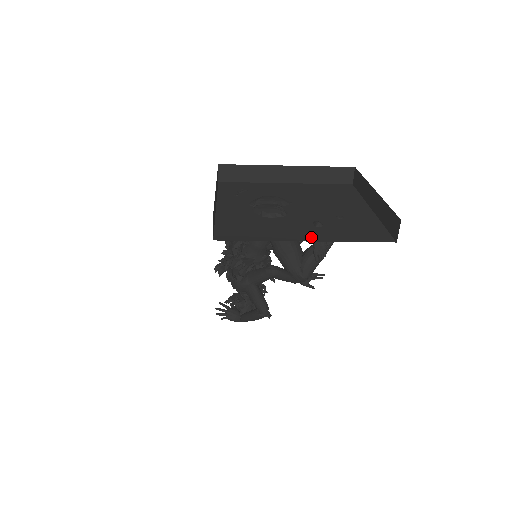
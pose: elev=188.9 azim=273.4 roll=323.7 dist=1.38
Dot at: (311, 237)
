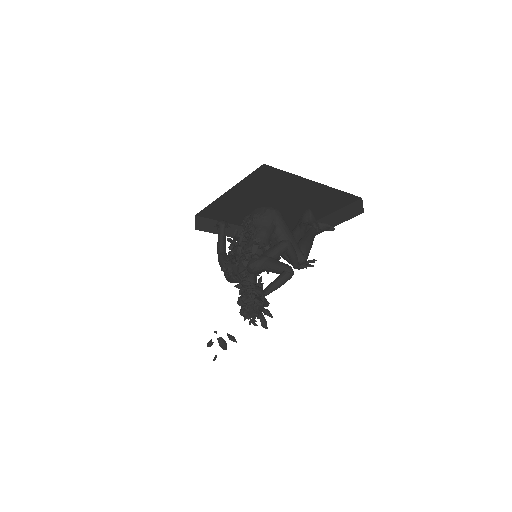
Dot at: occluded
